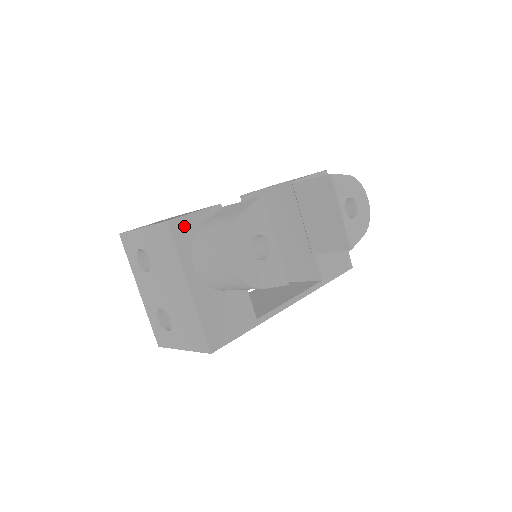
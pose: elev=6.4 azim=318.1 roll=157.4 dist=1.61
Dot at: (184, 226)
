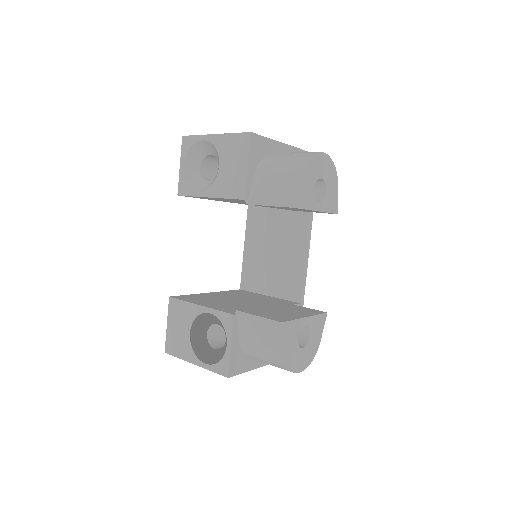
Dot at: (235, 361)
